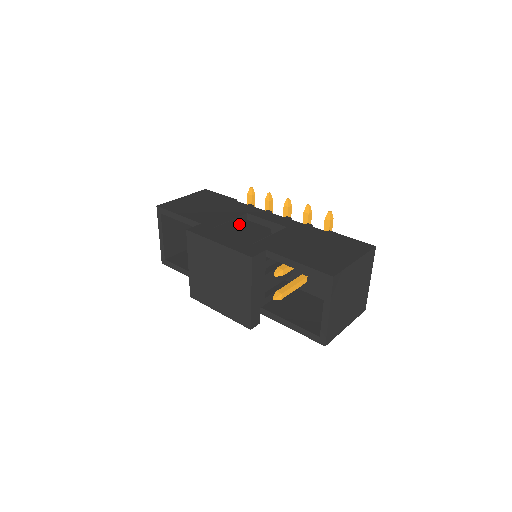
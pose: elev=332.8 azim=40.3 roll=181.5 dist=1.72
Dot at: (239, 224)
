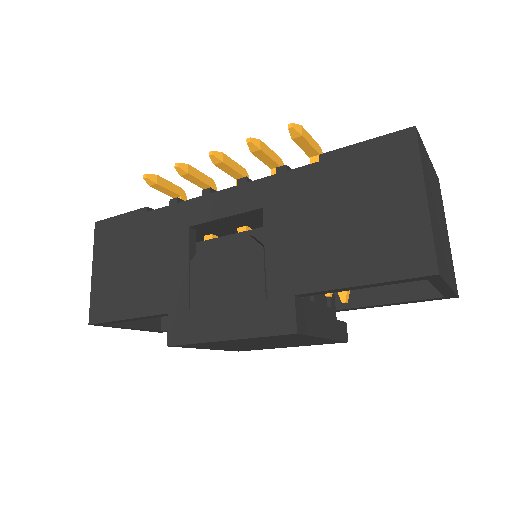
Dot at: (206, 266)
